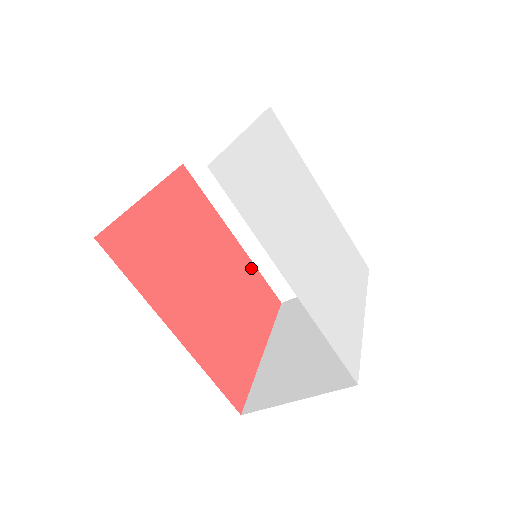
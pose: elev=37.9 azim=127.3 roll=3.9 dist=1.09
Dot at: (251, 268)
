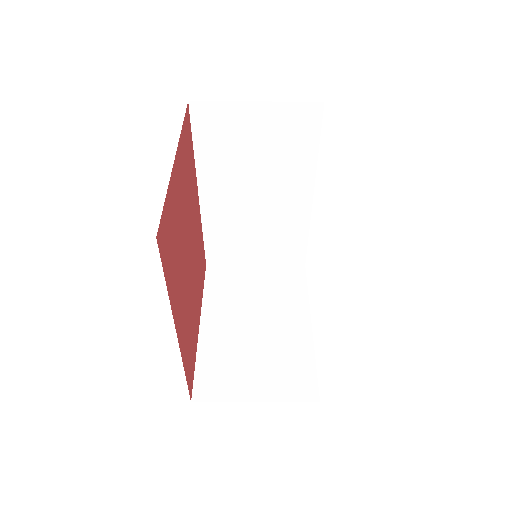
Dot at: (201, 231)
